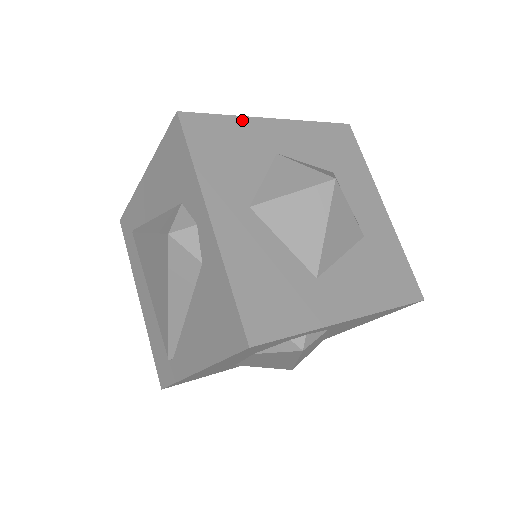
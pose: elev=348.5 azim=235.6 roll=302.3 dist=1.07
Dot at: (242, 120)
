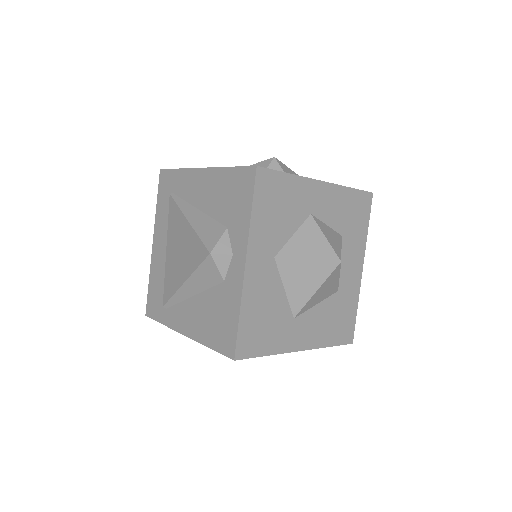
Dot at: (299, 180)
